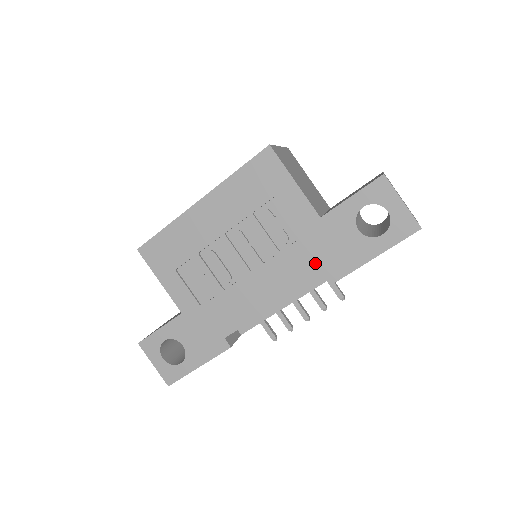
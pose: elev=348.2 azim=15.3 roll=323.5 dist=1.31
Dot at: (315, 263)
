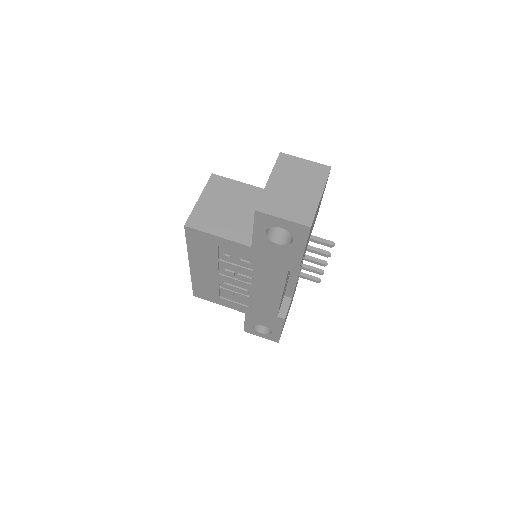
Dot at: (276, 269)
